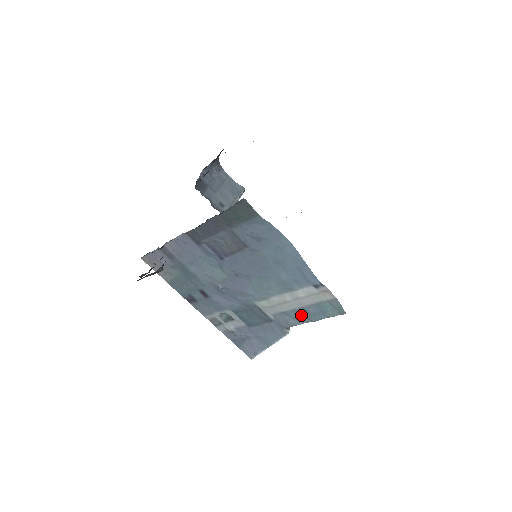
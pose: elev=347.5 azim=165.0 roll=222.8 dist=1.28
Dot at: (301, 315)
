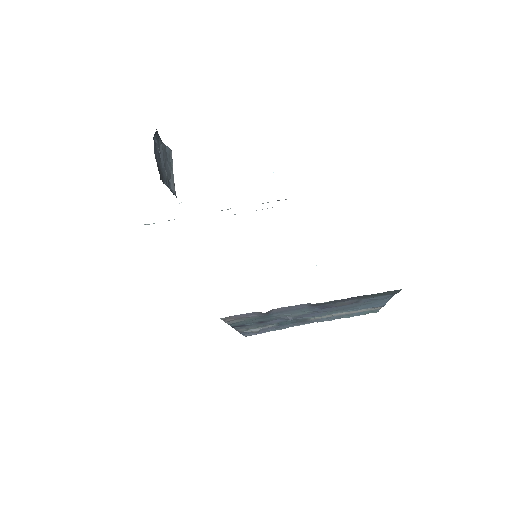
Dot at: (340, 317)
